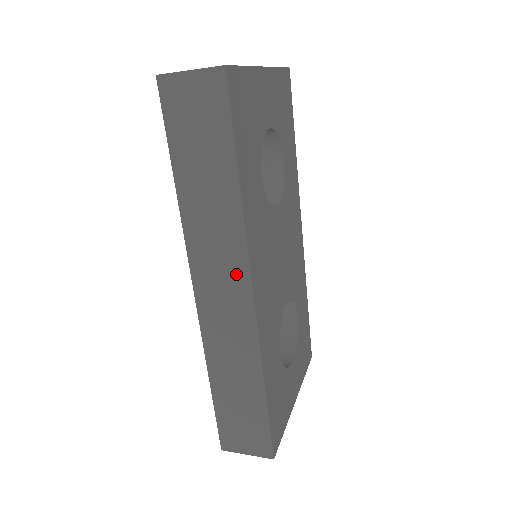
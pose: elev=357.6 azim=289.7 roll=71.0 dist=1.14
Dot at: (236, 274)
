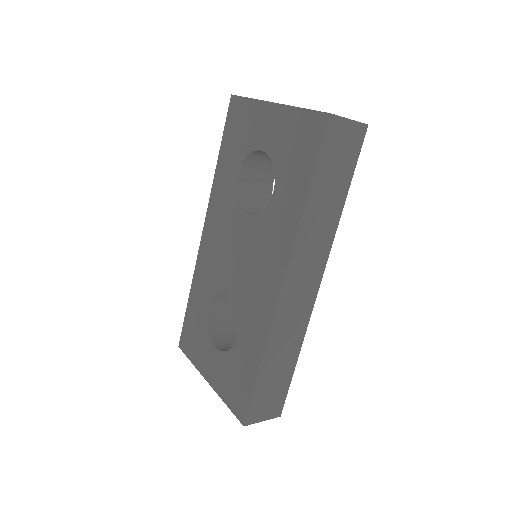
Dot at: (316, 270)
